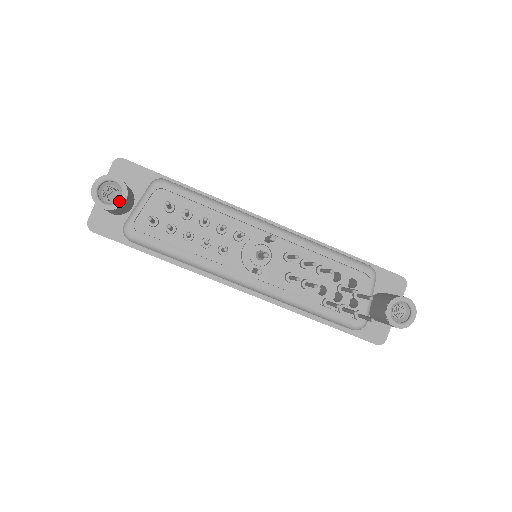
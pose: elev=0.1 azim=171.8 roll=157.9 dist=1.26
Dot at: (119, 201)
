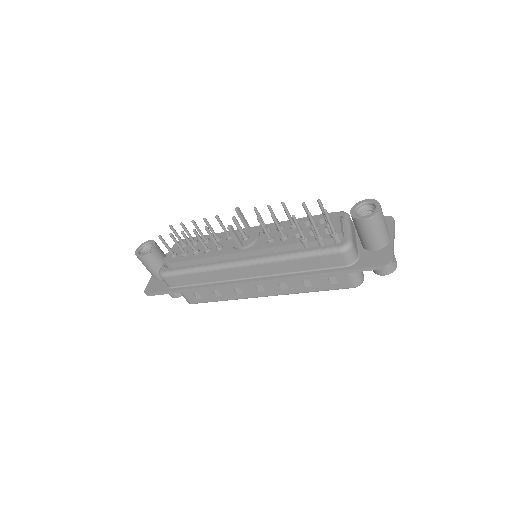
Dot at: (150, 249)
